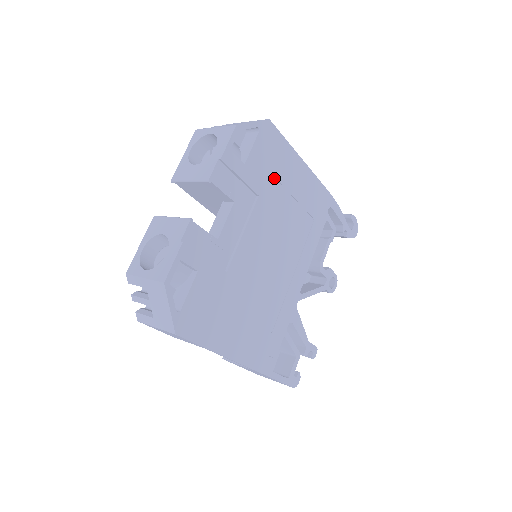
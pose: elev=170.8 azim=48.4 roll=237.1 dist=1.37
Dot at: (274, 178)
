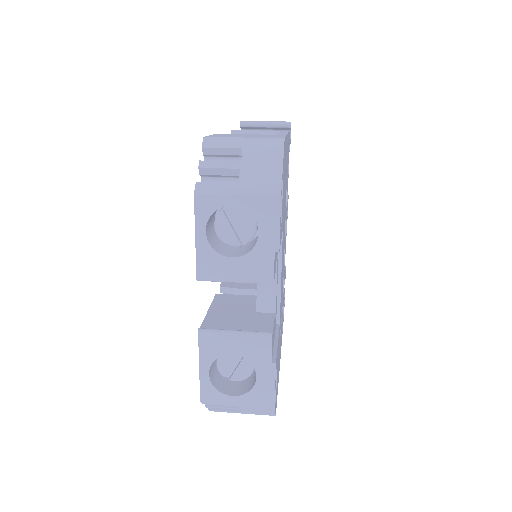
Dot at: (284, 192)
